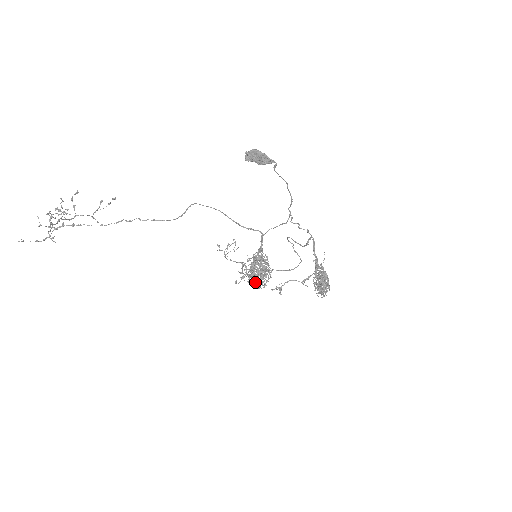
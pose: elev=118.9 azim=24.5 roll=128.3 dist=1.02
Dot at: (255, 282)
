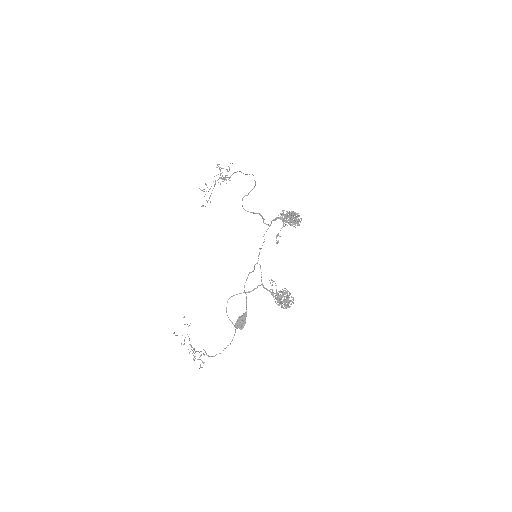
Dot at: occluded
